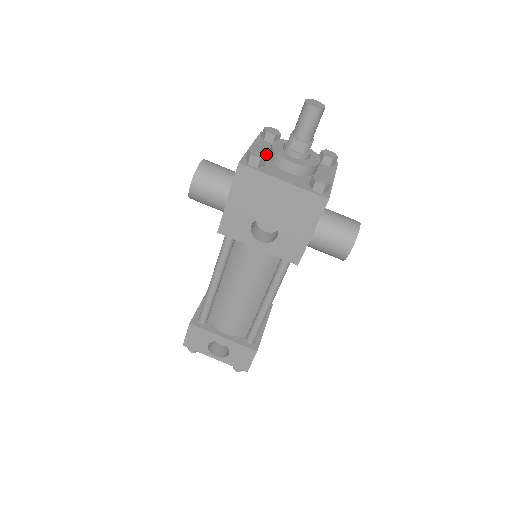
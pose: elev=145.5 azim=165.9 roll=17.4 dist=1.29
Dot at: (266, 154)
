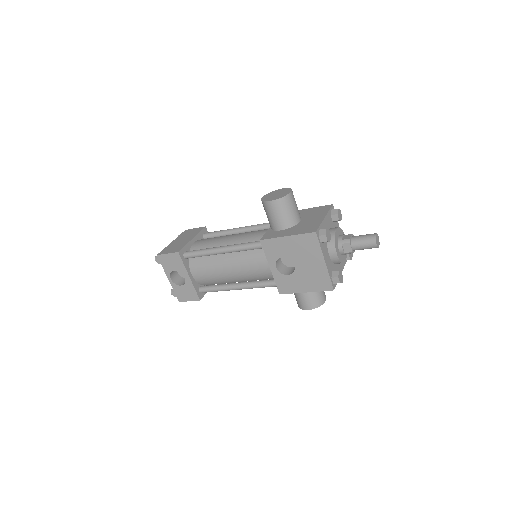
Dot at: occluded
